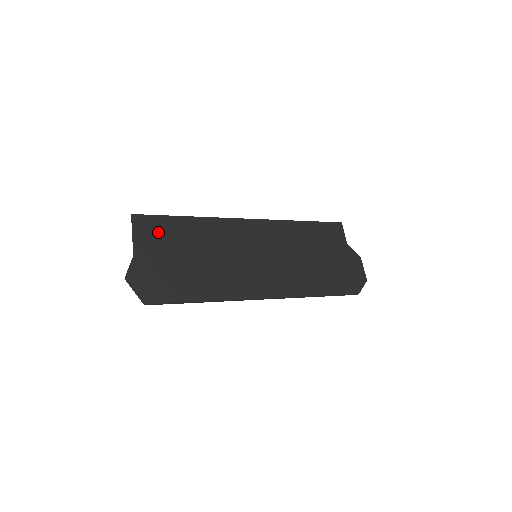
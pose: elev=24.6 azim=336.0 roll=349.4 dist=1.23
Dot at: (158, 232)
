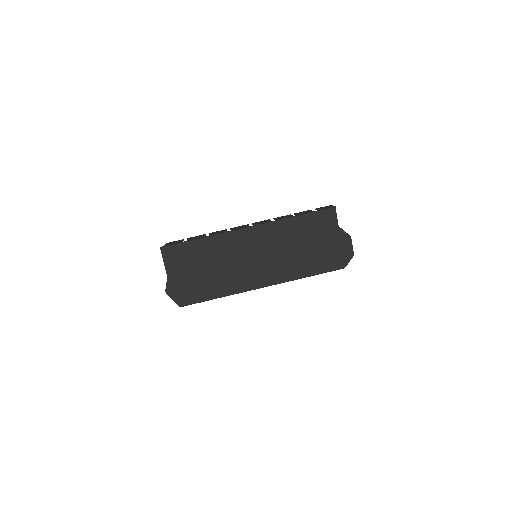
Dot at: (181, 256)
